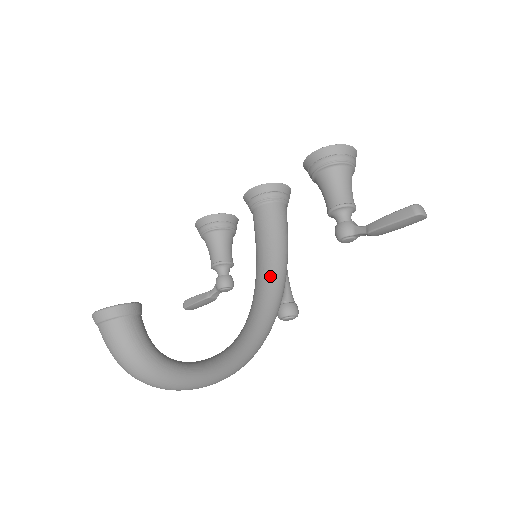
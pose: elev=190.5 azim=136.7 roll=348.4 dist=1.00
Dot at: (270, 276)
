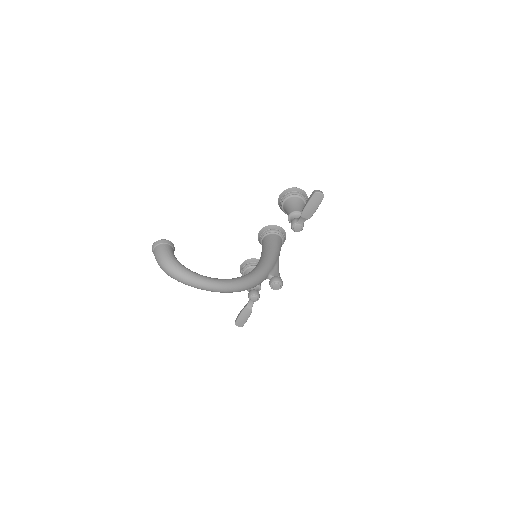
Dot at: (261, 261)
